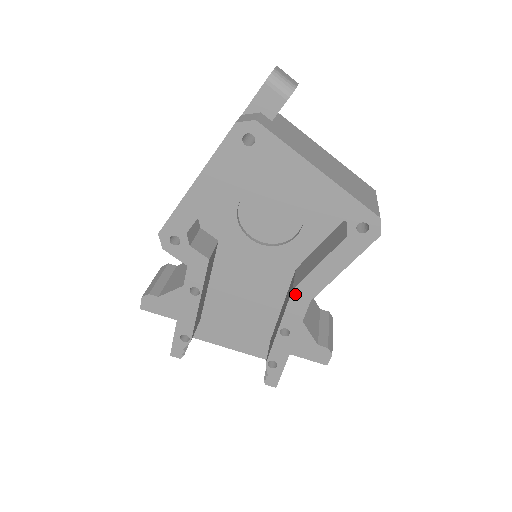
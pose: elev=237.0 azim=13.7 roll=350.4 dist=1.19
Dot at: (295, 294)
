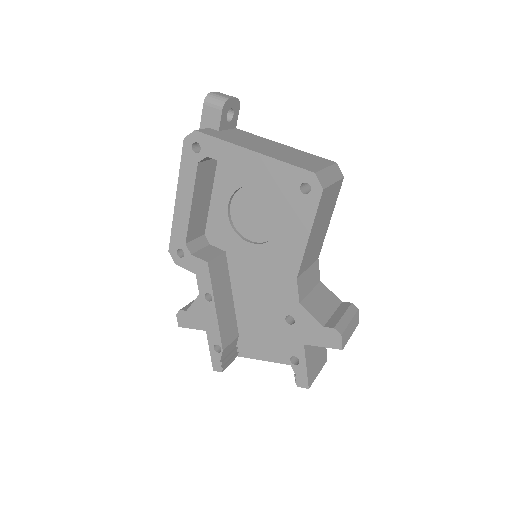
Dot at: (281, 275)
